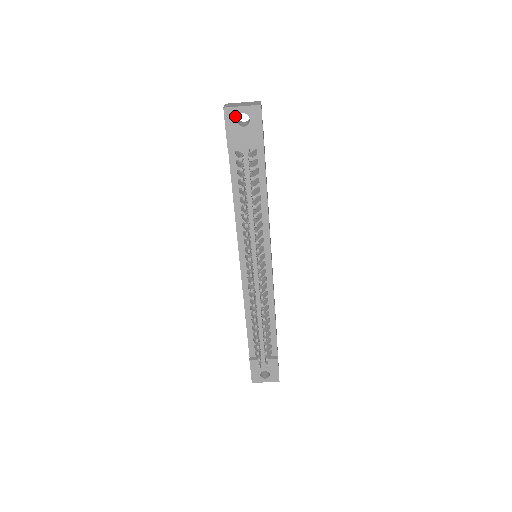
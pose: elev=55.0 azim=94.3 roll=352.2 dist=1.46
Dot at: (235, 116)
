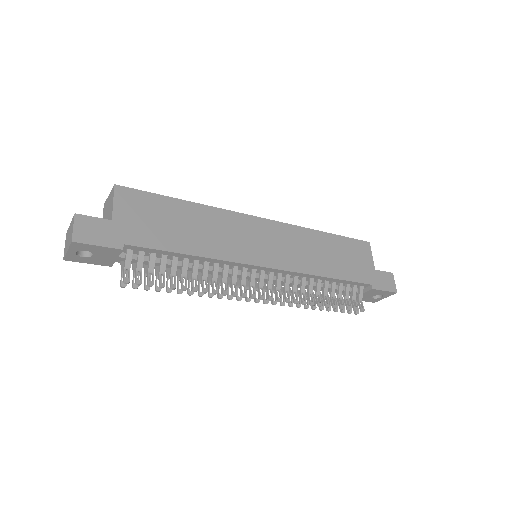
Dot at: (77, 257)
